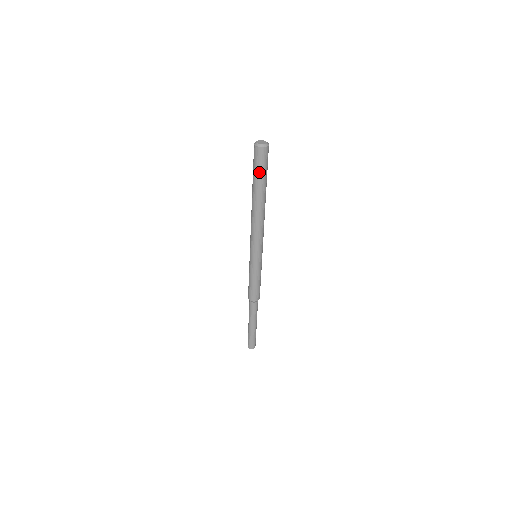
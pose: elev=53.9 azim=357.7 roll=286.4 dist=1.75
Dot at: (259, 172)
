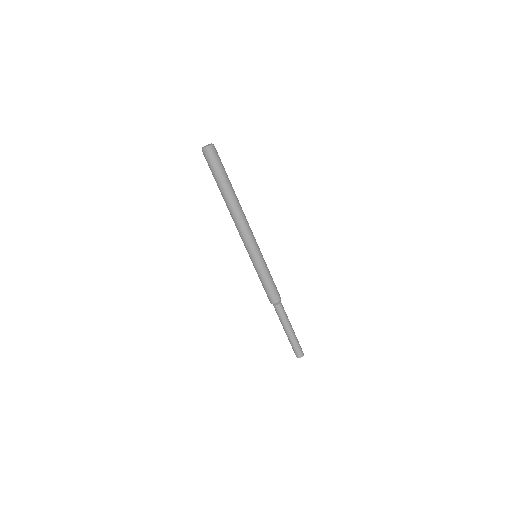
Dot at: (220, 171)
